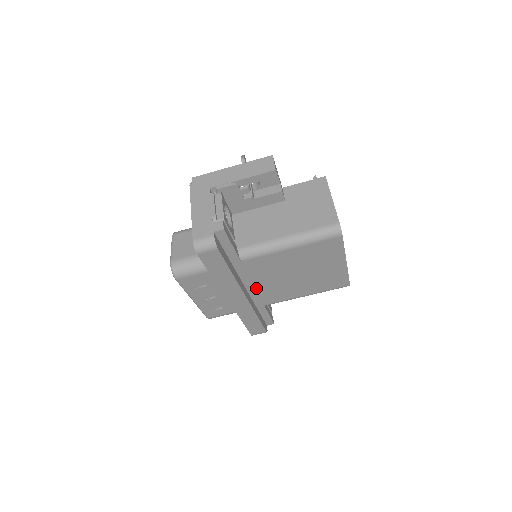
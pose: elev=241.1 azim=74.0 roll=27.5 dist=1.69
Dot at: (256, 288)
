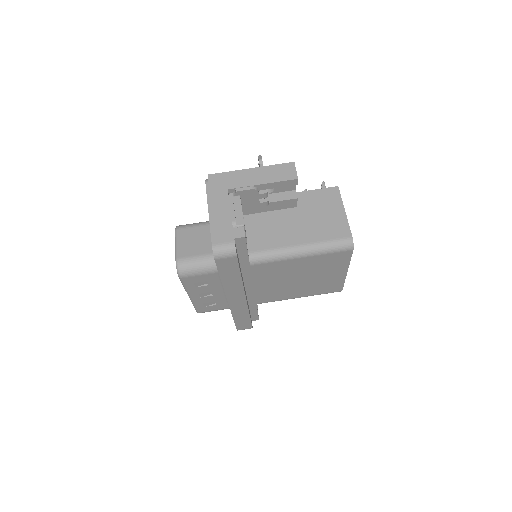
Dot at: (255, 289)
